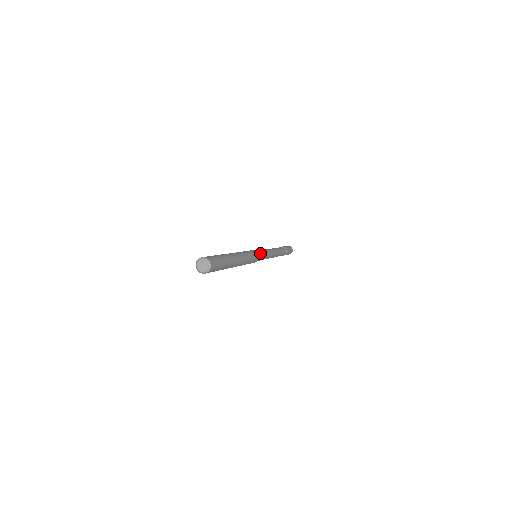
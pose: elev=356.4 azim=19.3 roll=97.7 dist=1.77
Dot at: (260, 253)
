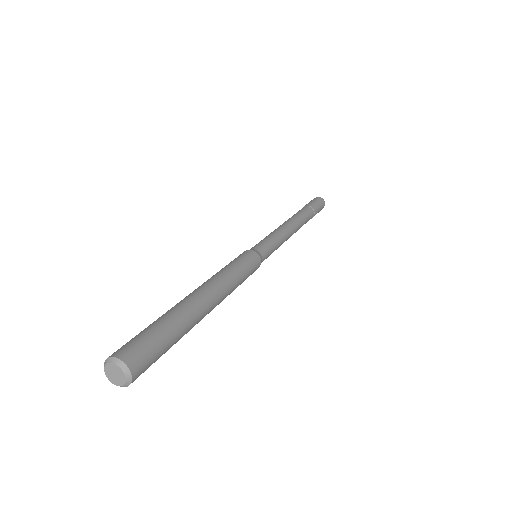
Dot at: (262, 251)
